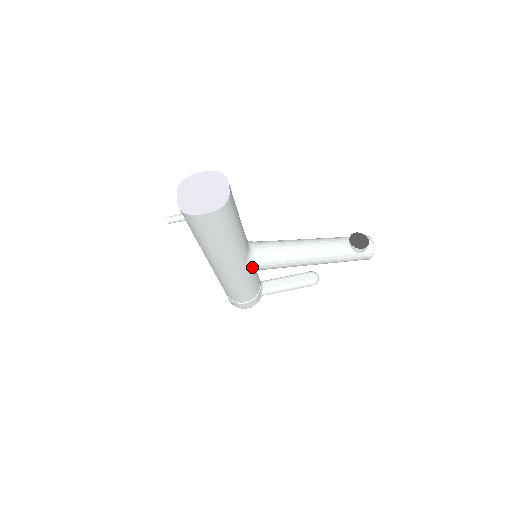
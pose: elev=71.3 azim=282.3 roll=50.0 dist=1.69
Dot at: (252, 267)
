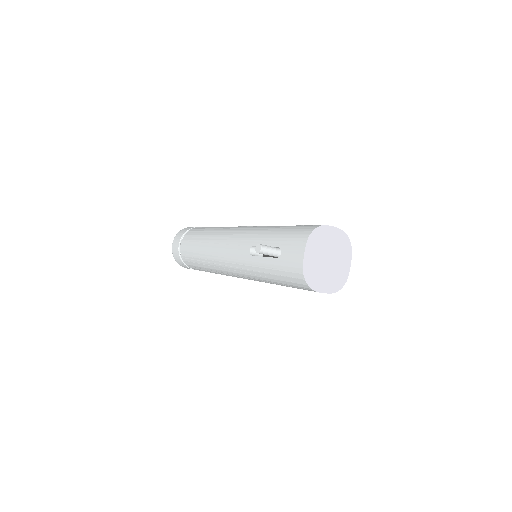
Dot at: occluded
